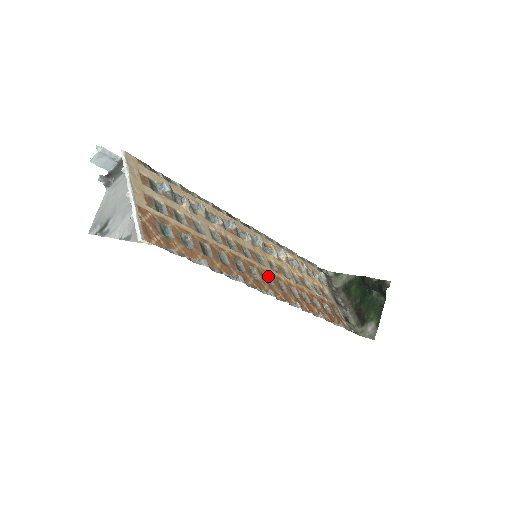
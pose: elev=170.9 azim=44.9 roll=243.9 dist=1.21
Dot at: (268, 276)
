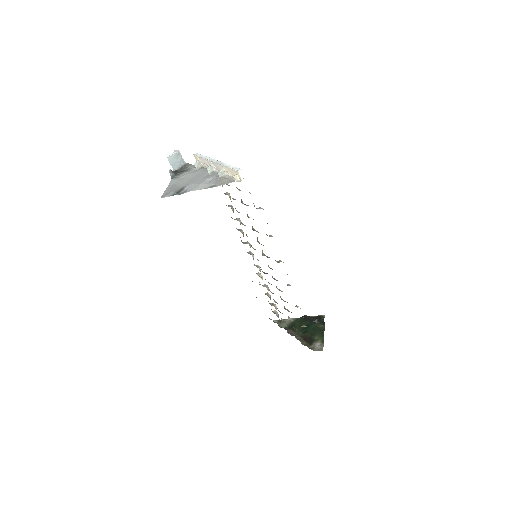
Dot at: (268, 266)
